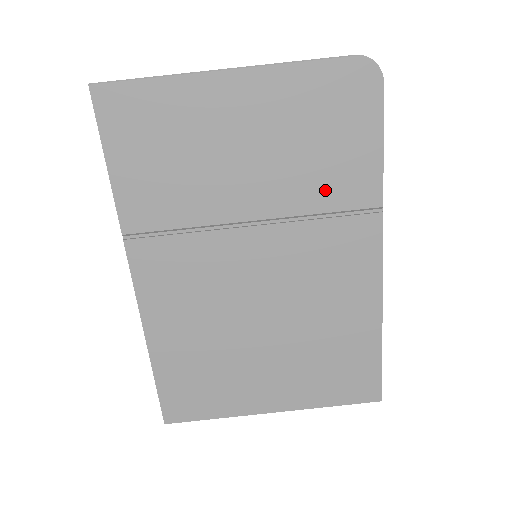
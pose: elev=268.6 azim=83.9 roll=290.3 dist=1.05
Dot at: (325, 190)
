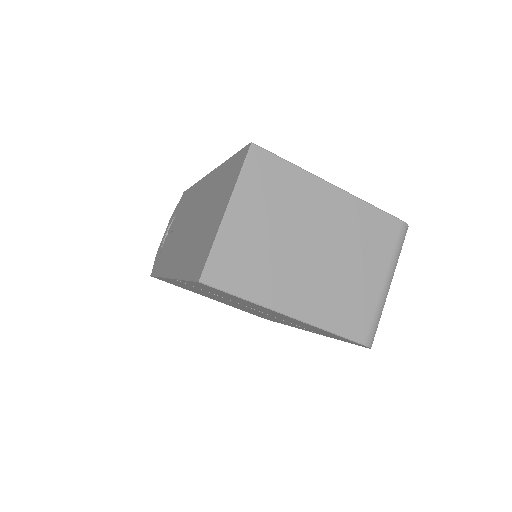
Dot at: occluded
